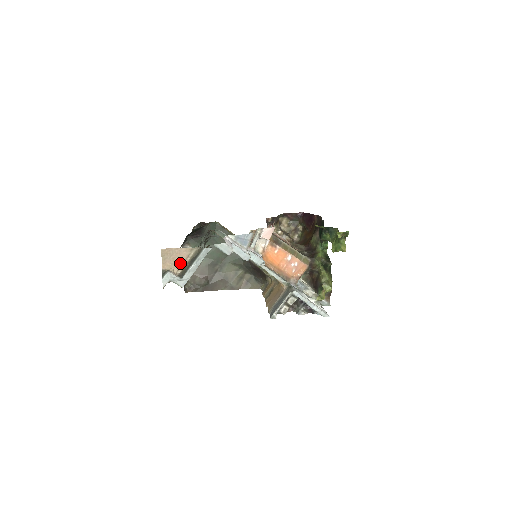
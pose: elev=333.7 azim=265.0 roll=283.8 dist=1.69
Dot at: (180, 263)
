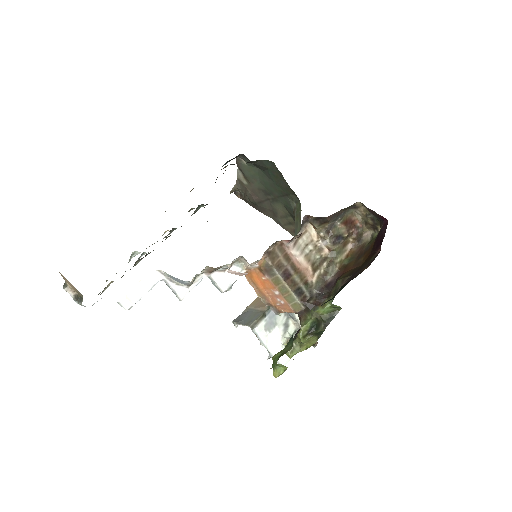
Dot at: (75, 289)
